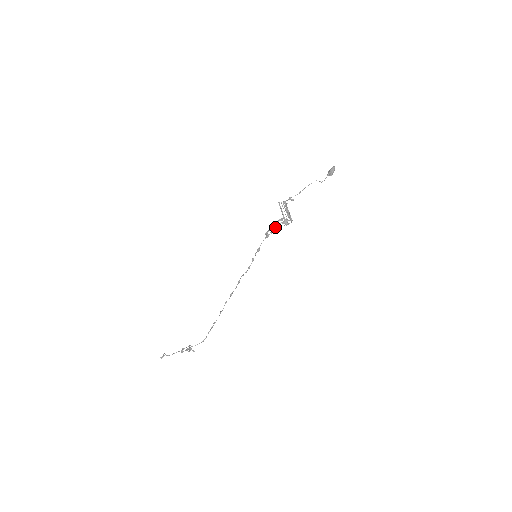
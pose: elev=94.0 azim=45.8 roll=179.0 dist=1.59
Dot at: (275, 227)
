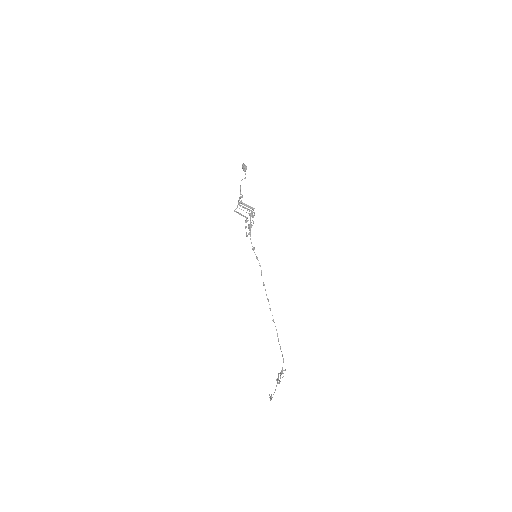
Dot at: (248, 225)
